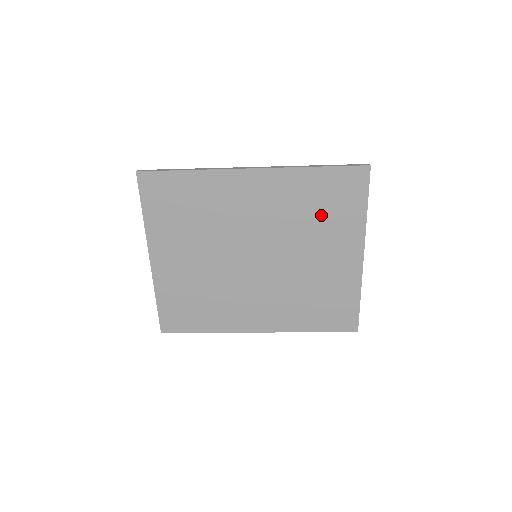
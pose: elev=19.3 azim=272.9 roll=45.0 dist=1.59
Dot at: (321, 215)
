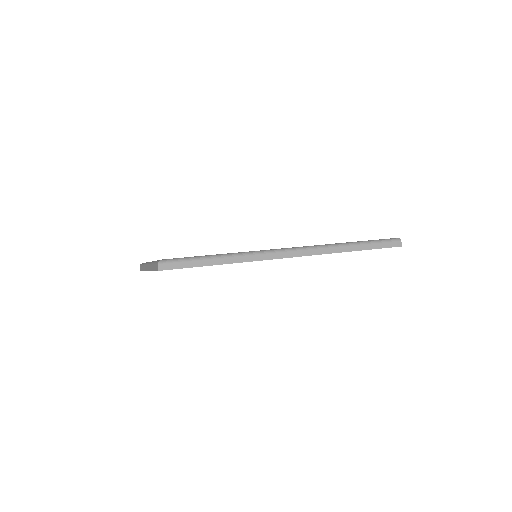
Dot at: occluded
